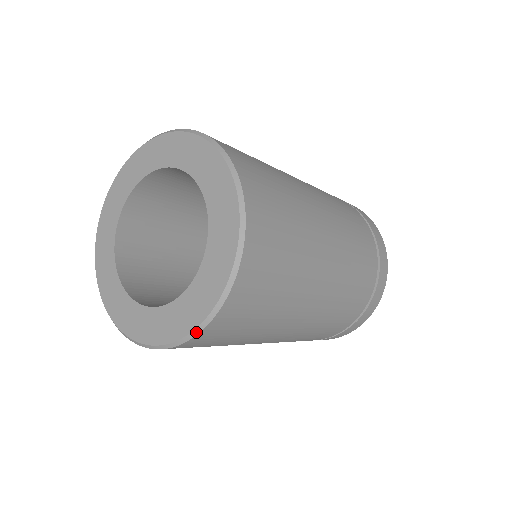
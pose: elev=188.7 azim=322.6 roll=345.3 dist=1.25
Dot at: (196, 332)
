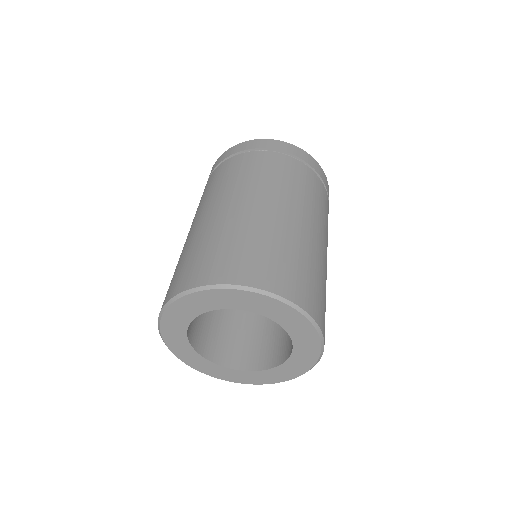
Dot at: (243, 383)
